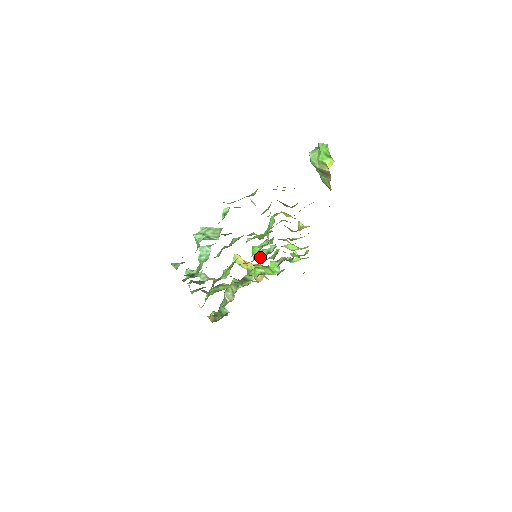
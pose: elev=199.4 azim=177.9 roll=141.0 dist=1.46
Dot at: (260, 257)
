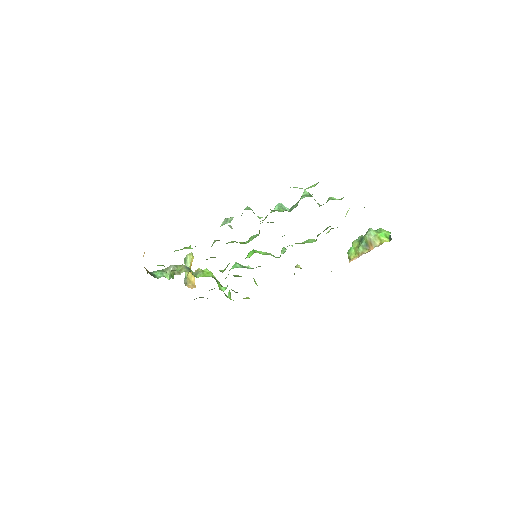
Dot at: (237, 264)
